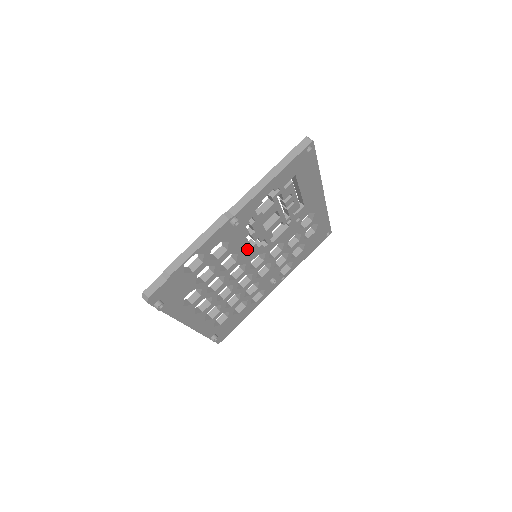
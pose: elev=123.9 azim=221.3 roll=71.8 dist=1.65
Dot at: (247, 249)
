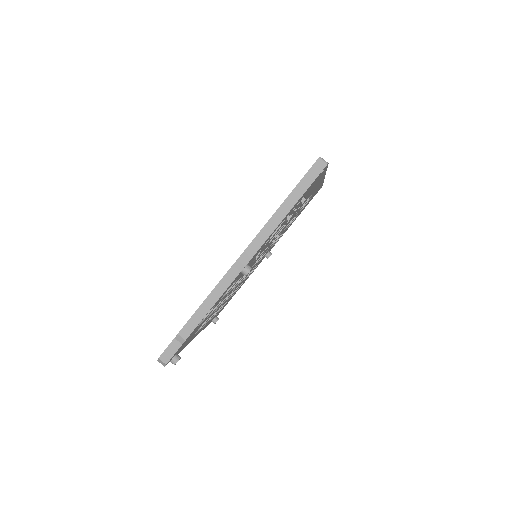
Dot at: (251, 265)
